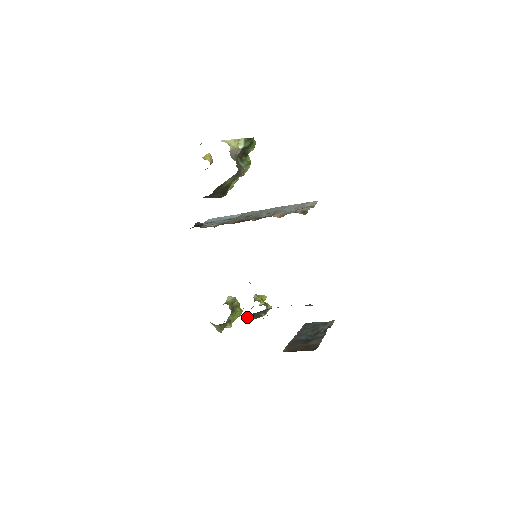
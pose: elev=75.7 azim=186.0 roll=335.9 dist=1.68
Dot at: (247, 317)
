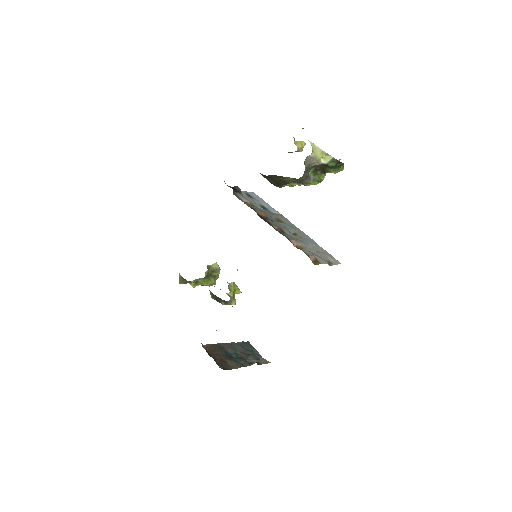
Dot at: occluded
